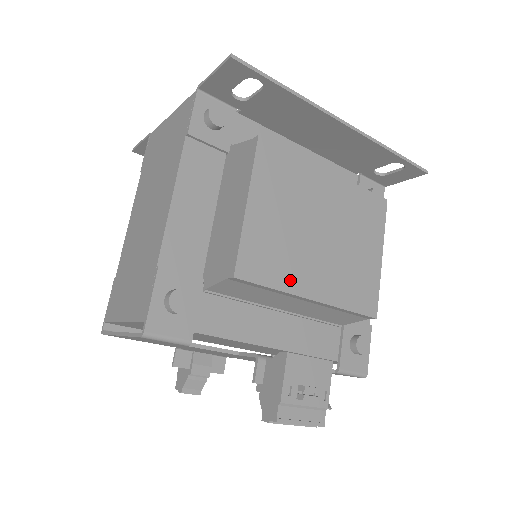
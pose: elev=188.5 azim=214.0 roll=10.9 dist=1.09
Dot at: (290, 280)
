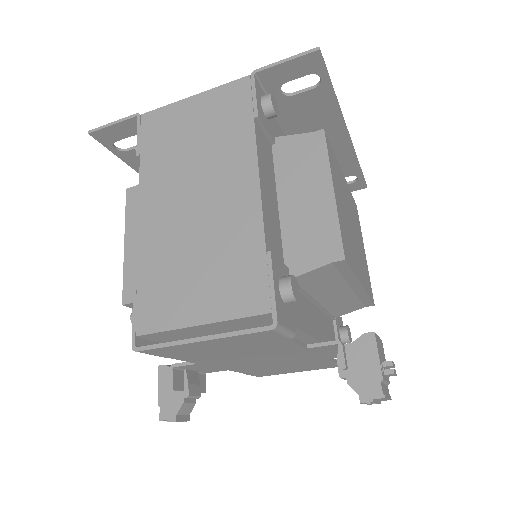
Dot at: (355, 266)
